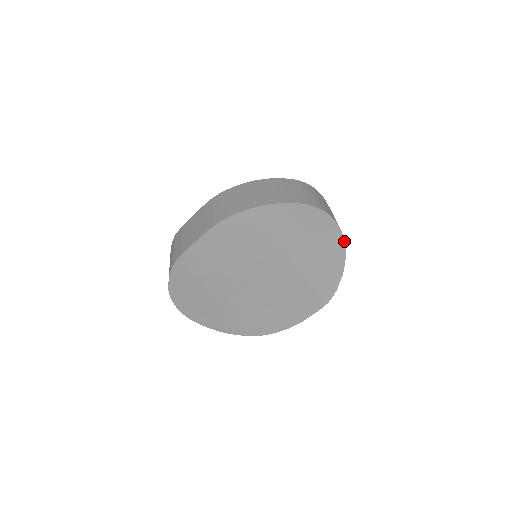
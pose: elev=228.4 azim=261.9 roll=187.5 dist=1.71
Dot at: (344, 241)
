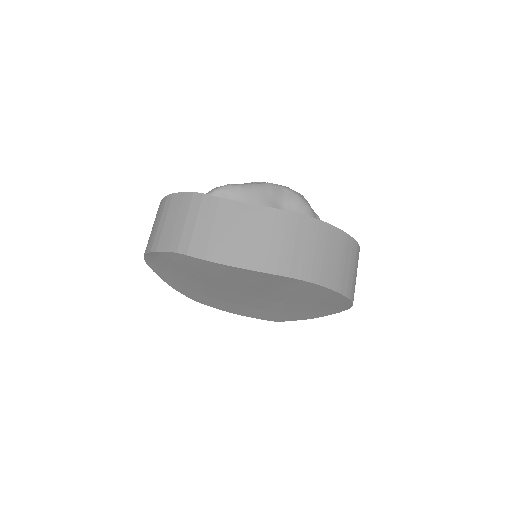
Dot at: occluded
